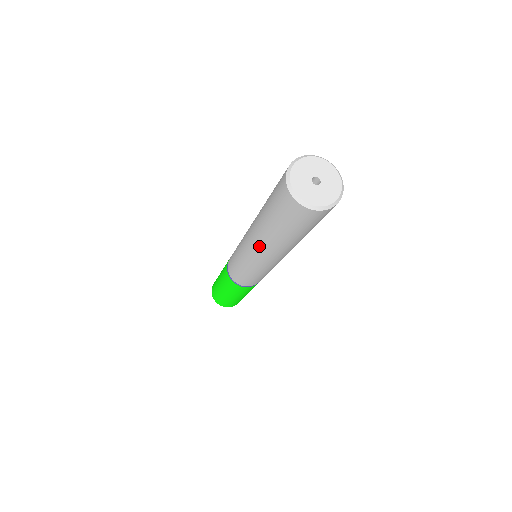
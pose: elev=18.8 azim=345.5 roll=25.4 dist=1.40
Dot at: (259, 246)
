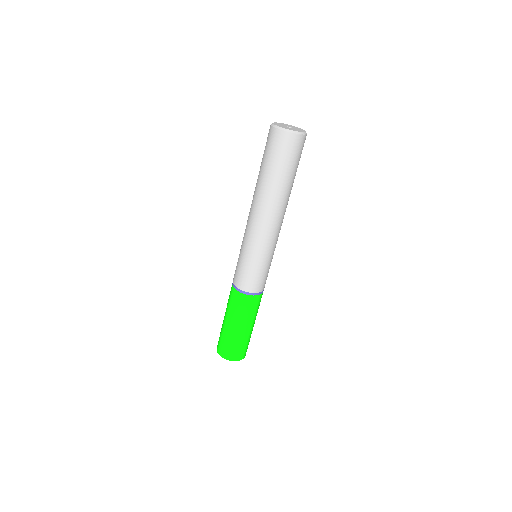
Dot at: (252, 202)
